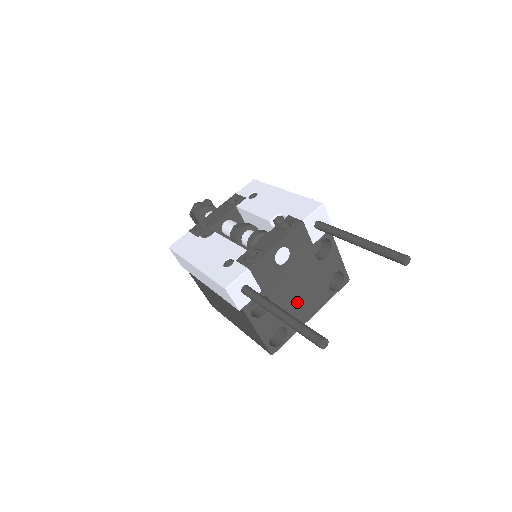
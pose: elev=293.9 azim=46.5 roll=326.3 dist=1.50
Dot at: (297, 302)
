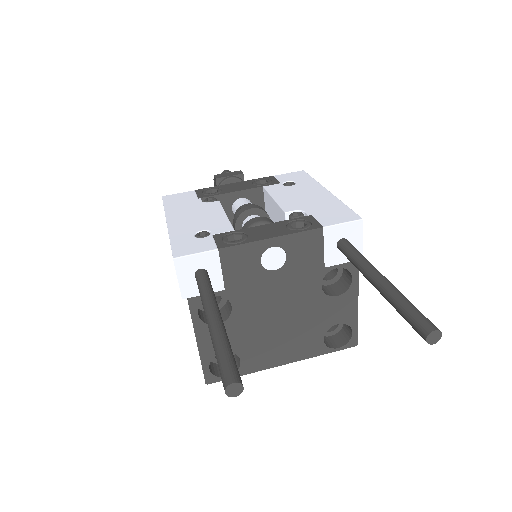
Dot at: (270, 333)
